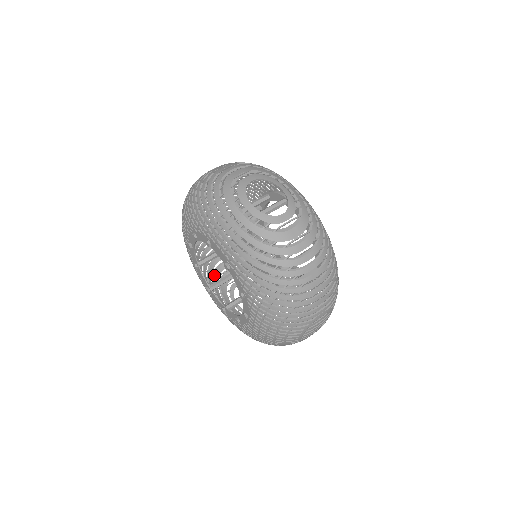
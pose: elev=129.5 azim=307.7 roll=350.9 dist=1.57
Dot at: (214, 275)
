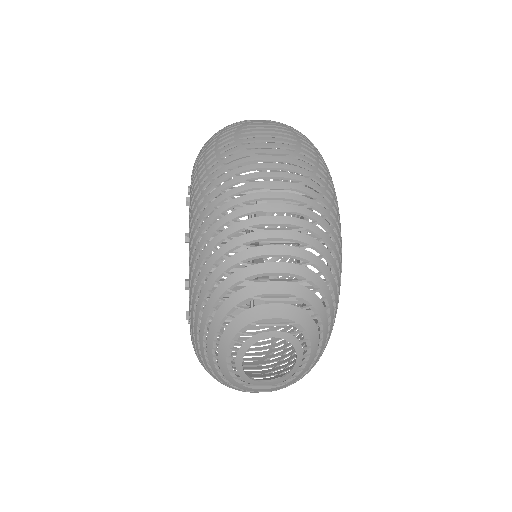
Dot at: occluded
